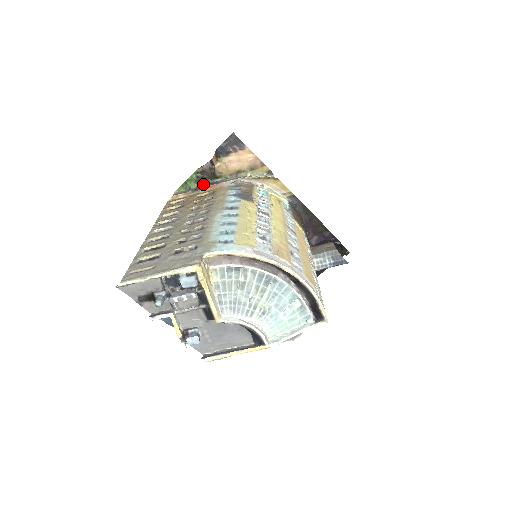
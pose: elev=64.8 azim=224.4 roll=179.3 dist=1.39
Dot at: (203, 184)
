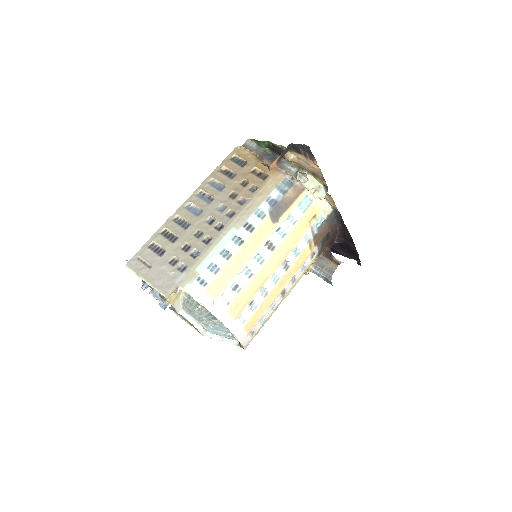
Dot at: (271, 152)
